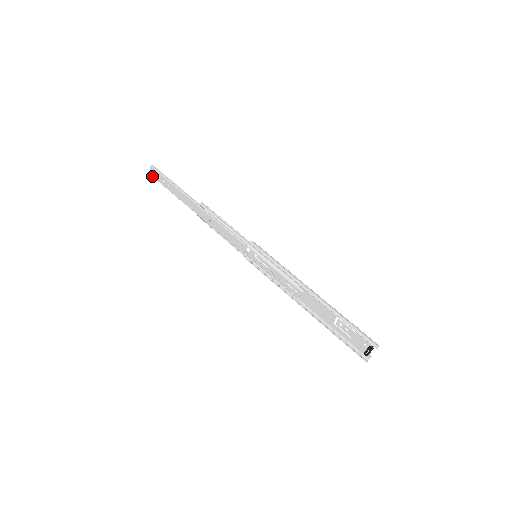
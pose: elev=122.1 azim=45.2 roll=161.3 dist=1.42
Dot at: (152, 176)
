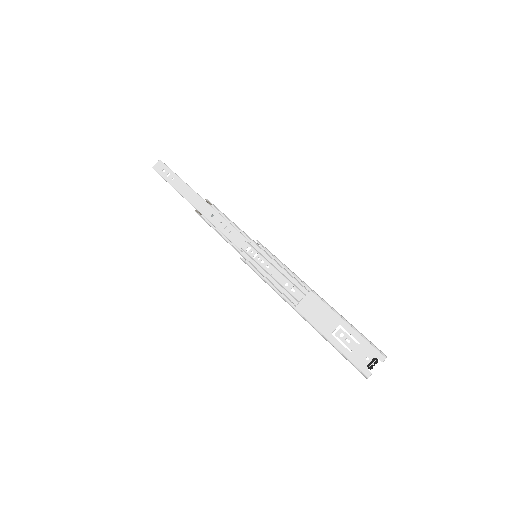
Dot at: (154, 169)
